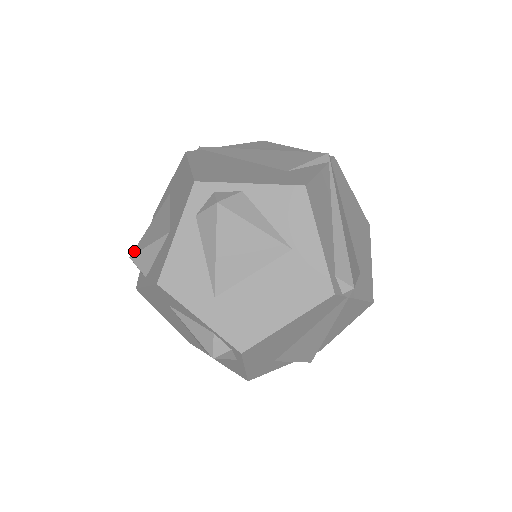
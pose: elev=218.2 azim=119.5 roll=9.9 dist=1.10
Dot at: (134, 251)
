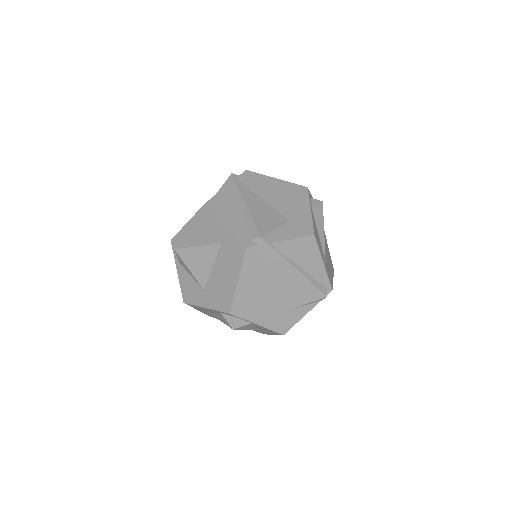
Dot at: (179, 251)
